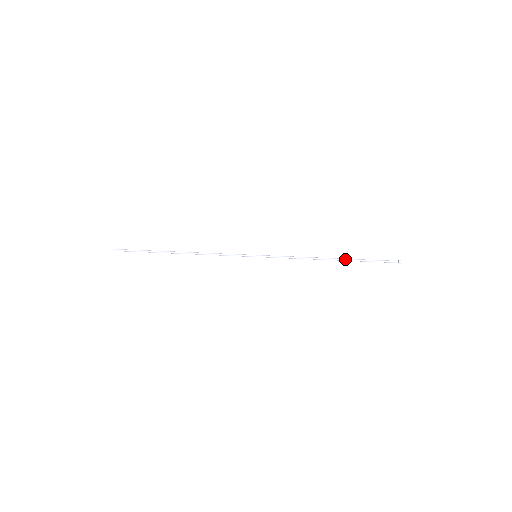
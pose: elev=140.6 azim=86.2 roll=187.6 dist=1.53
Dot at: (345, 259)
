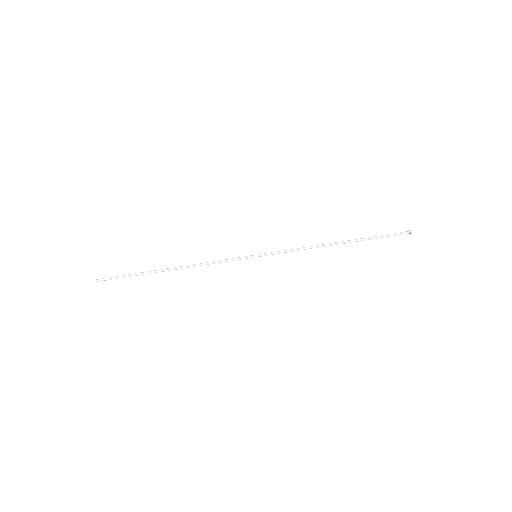
Dot at: occluded
